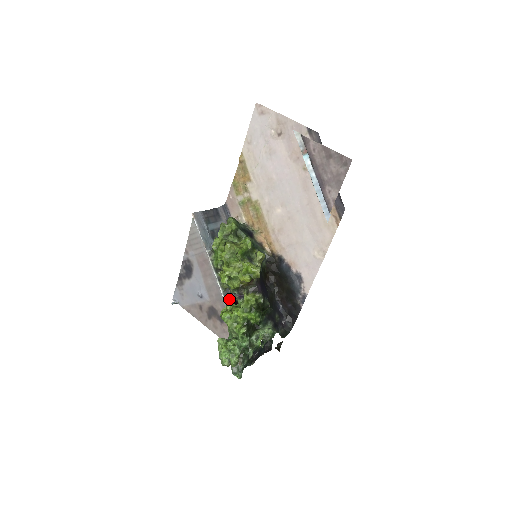
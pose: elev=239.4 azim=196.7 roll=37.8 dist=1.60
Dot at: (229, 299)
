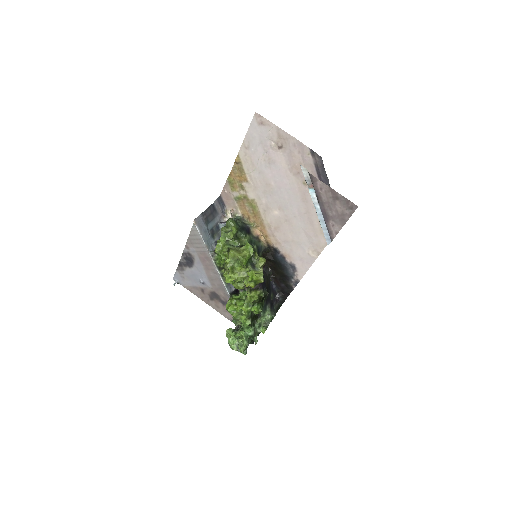
Dot at: (231, 289)
